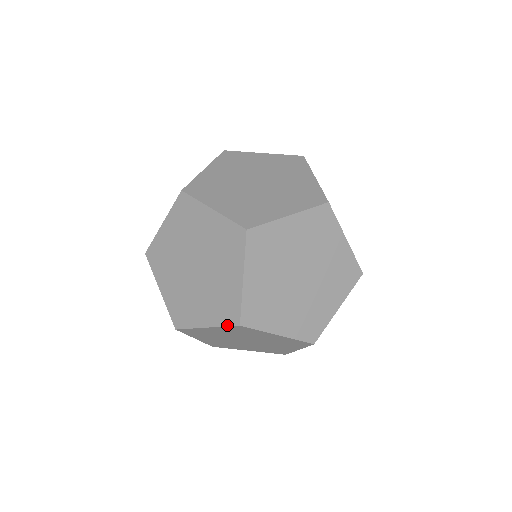
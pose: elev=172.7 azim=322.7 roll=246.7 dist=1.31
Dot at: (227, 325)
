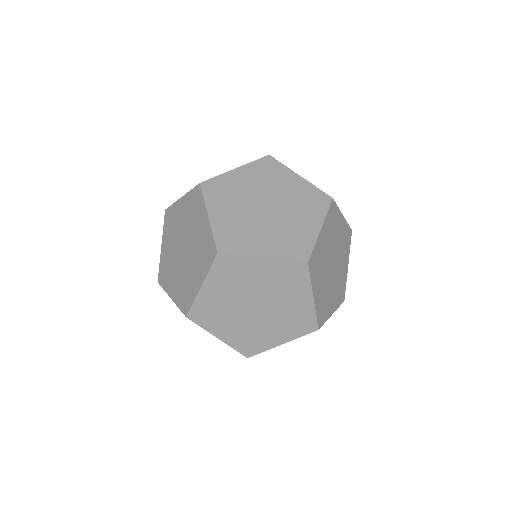
Dot at: (328, 208)
